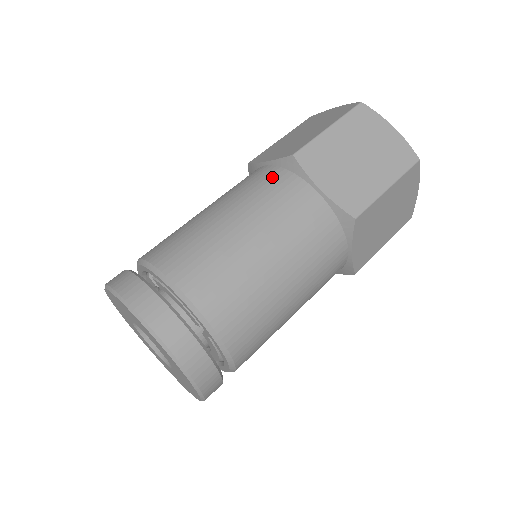
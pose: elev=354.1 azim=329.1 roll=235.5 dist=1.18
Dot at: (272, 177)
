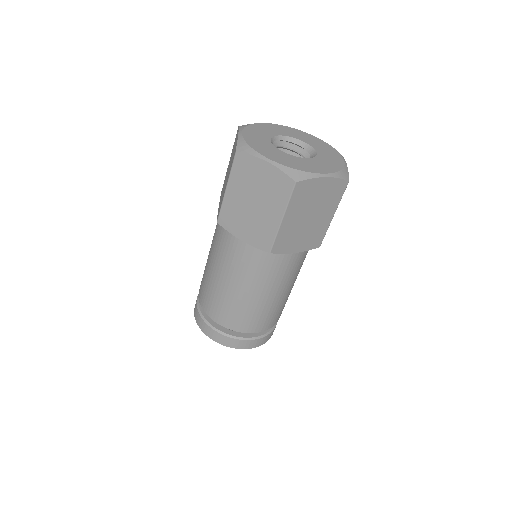
Dot at: (259, 259)
